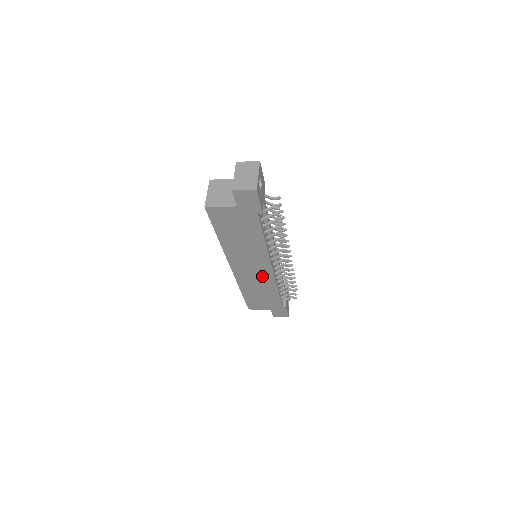
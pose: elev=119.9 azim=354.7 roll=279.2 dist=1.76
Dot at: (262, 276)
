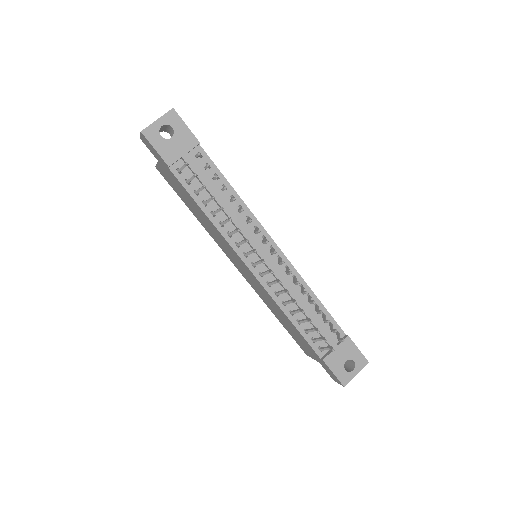
Dot at: (258, 284)
